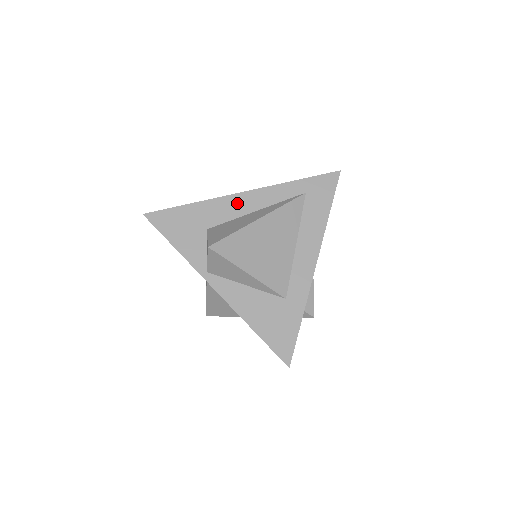
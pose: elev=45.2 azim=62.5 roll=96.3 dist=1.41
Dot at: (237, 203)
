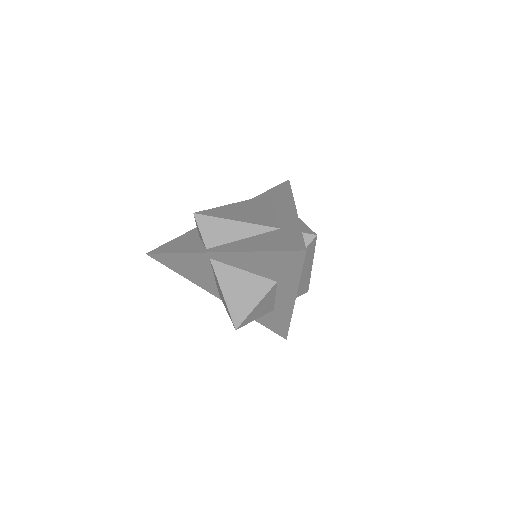
Dot at: occluded
